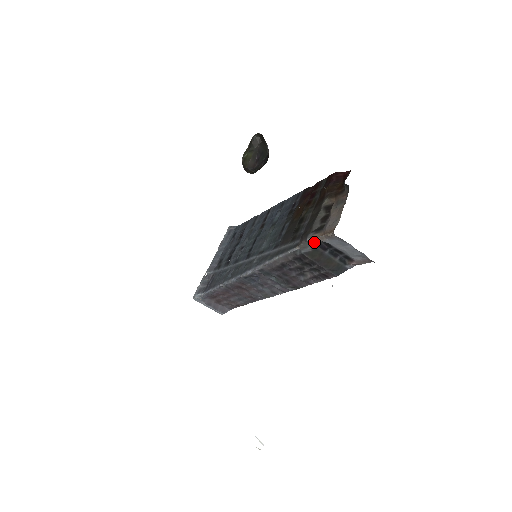
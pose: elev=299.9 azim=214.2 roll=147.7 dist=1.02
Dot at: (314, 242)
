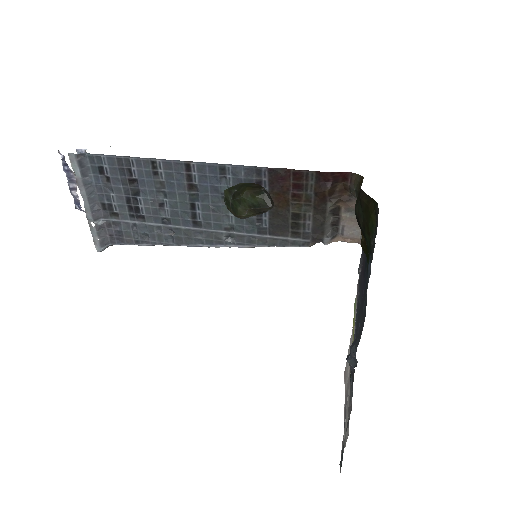
Dot at: (329, 242)
